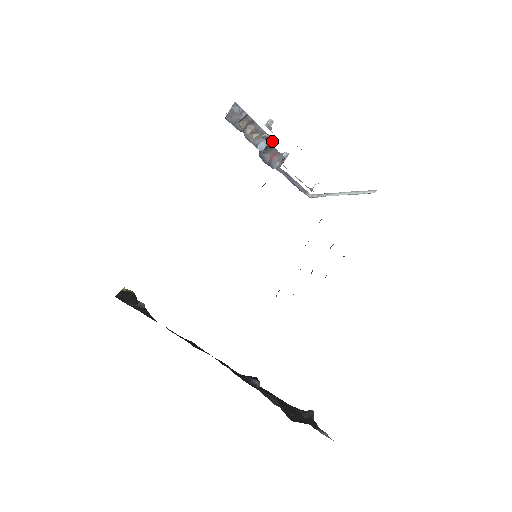
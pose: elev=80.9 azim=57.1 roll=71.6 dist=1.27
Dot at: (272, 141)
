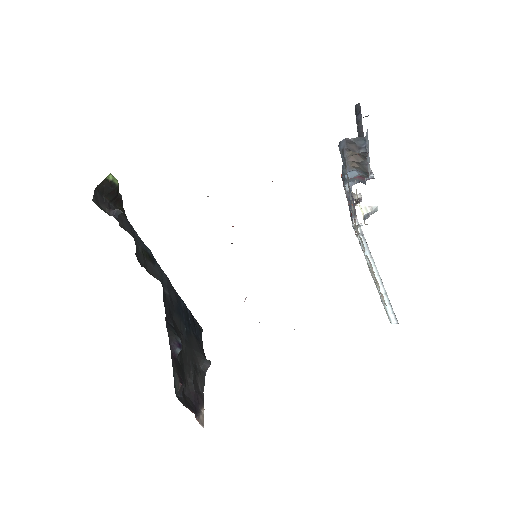
Dot at: occluded
